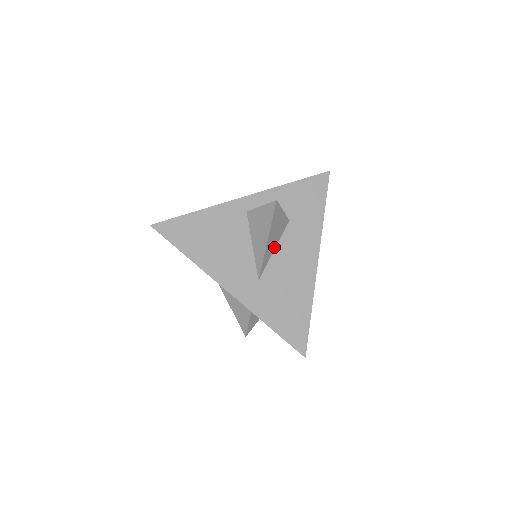
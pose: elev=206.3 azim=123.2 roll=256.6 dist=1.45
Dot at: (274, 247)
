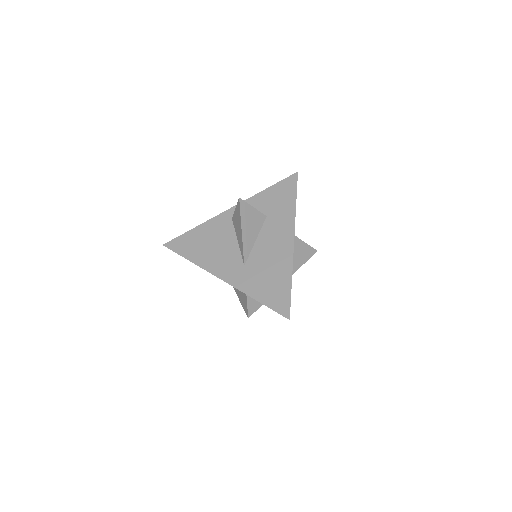
Dot at: (255, 238)
